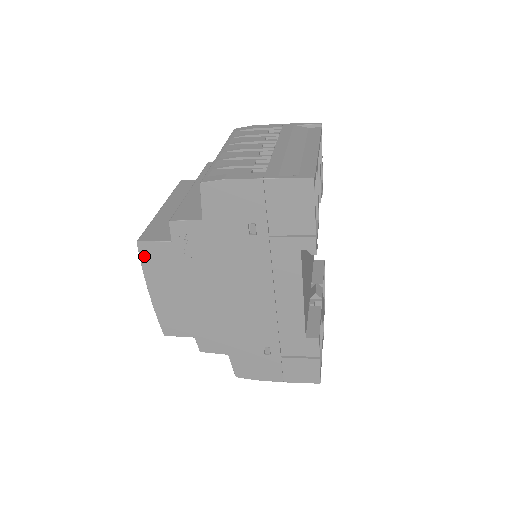
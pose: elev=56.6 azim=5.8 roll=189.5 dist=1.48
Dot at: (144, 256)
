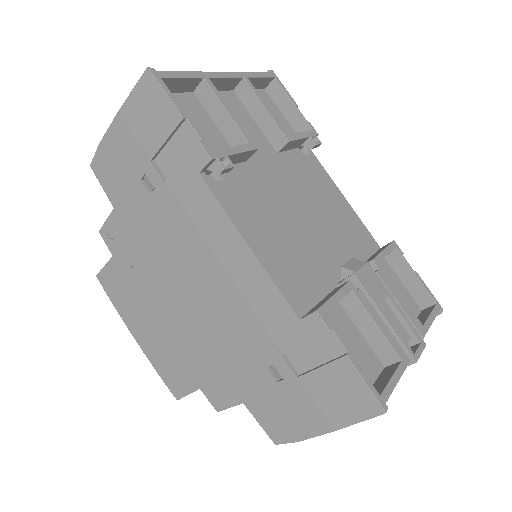
Dot at: (109, 291)
